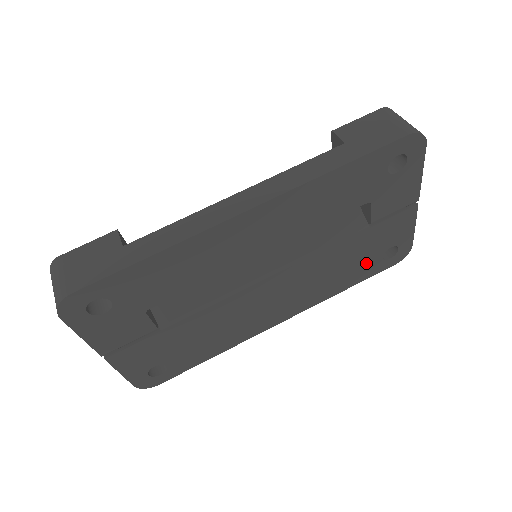
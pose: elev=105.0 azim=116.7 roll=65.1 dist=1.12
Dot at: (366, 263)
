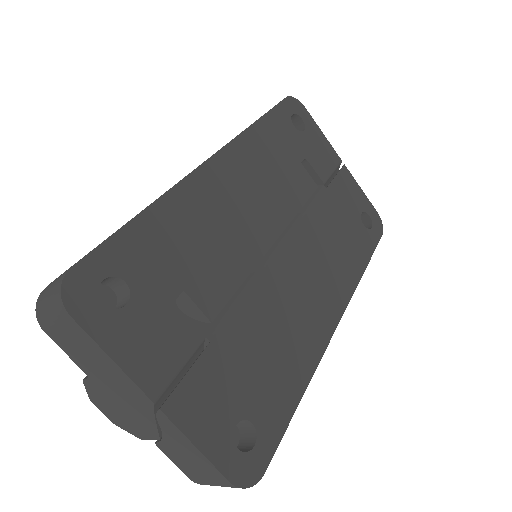
Dot at: (356, 233)
